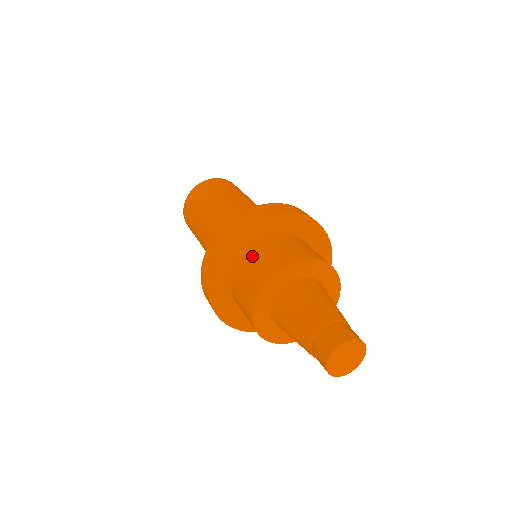
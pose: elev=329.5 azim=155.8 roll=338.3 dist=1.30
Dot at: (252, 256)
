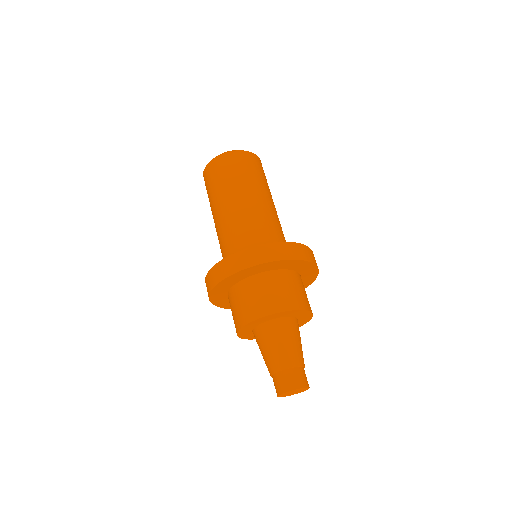
Dot at: (247, 288)
